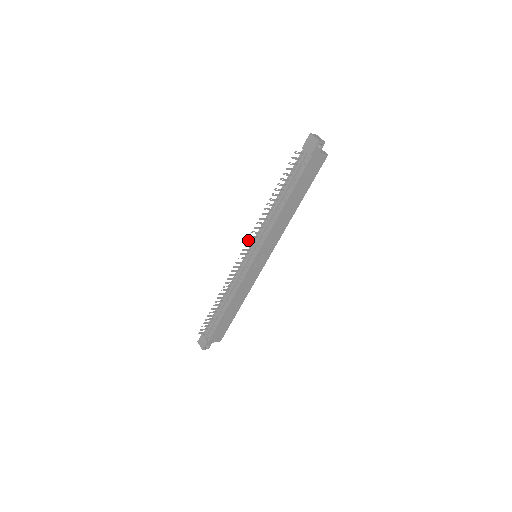
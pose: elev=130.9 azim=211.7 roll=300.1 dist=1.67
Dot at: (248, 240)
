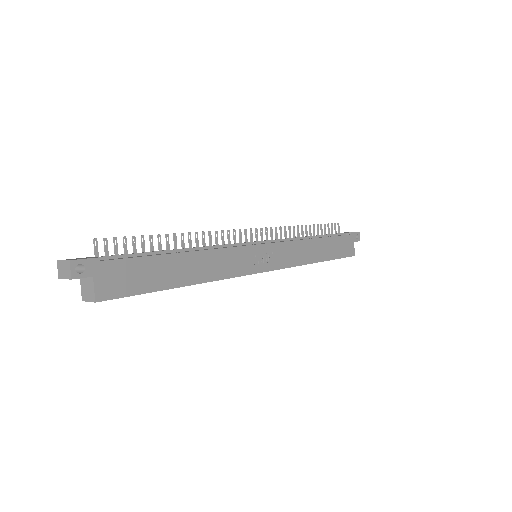
Dot at: (266, 229)
